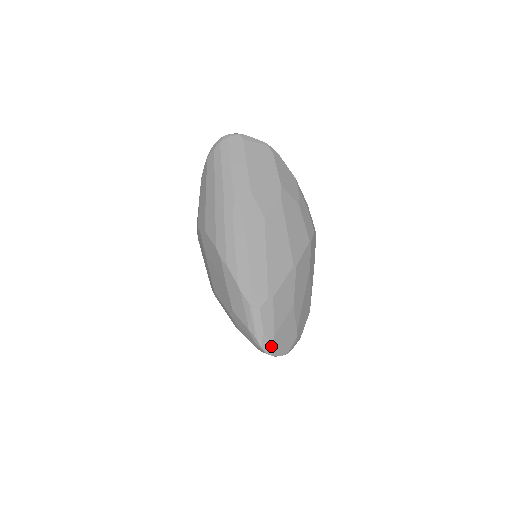
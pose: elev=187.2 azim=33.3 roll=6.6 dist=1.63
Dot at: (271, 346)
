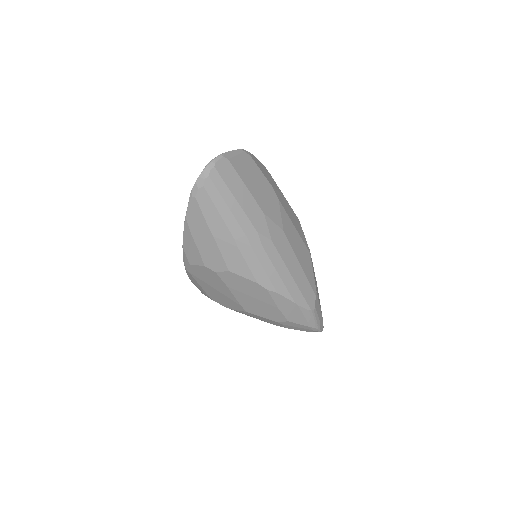
Dot at: occluded
